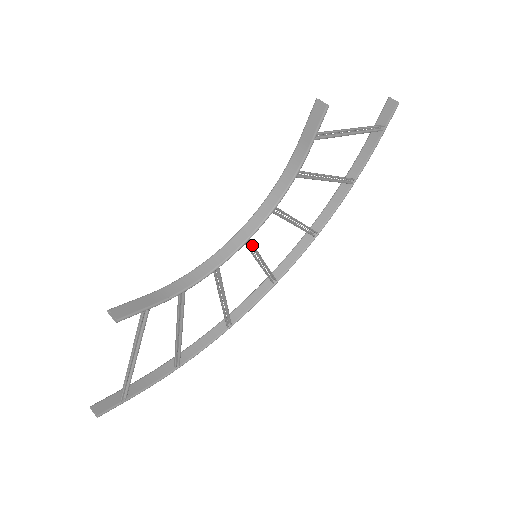
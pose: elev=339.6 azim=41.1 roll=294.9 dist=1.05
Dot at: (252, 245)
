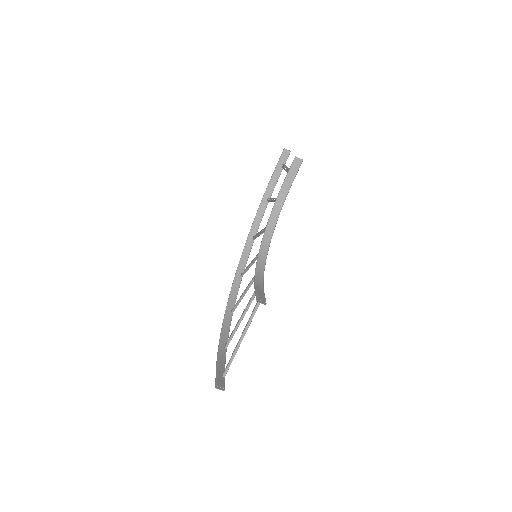
Dot at: occluded
